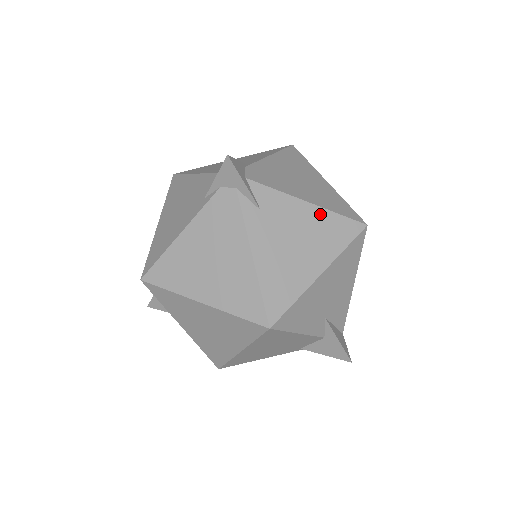
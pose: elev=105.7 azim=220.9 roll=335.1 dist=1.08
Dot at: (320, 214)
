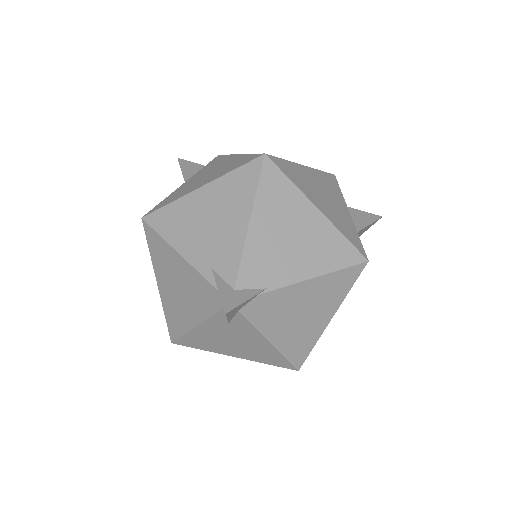
Dot at: (271, 350)
